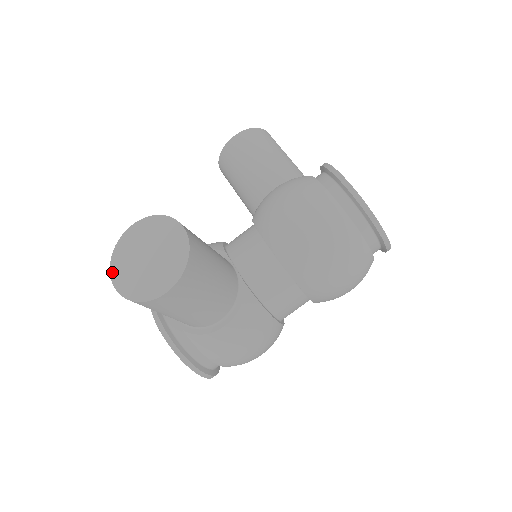
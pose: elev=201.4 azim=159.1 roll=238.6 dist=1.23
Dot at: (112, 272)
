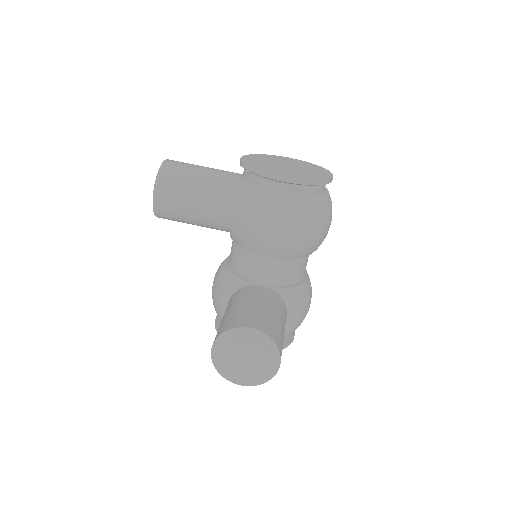
Dot at: (231, 381)
